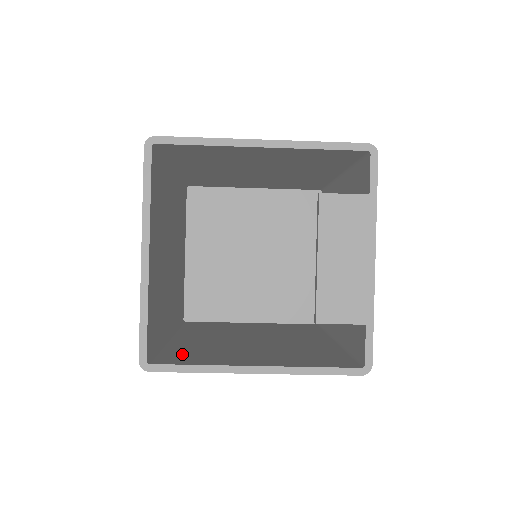
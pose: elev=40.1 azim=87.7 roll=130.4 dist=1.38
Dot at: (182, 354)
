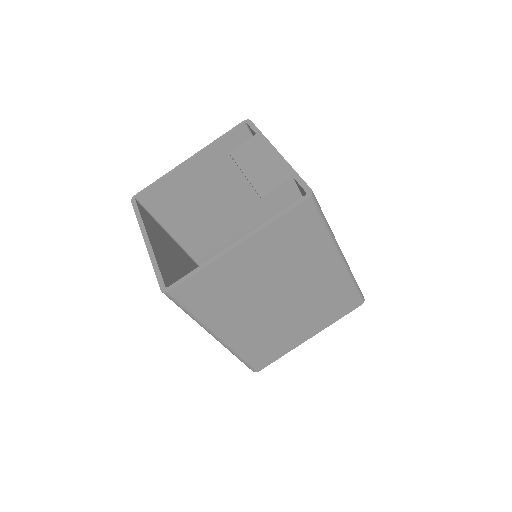
Dot at: occluded
